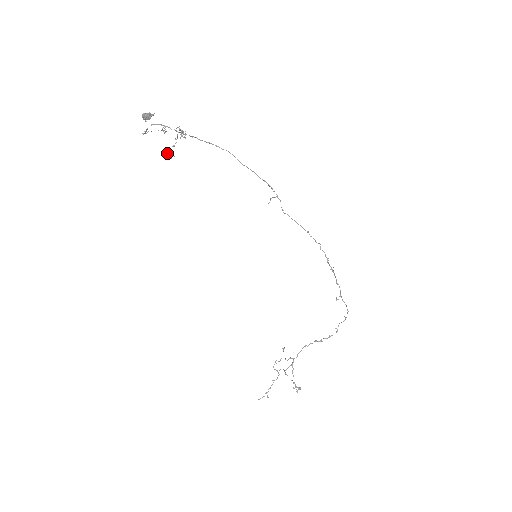
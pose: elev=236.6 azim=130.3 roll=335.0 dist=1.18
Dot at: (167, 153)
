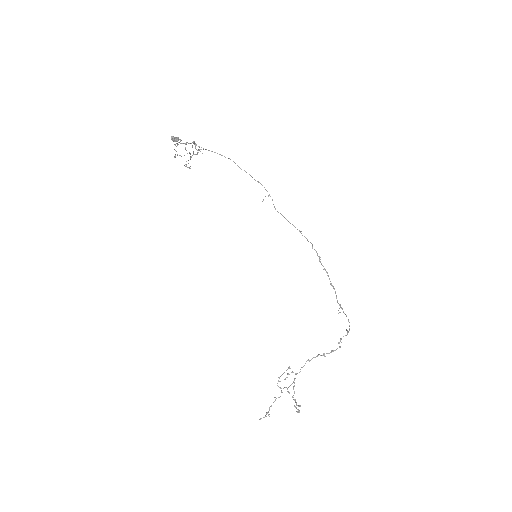
Dot at: (186, 164)
